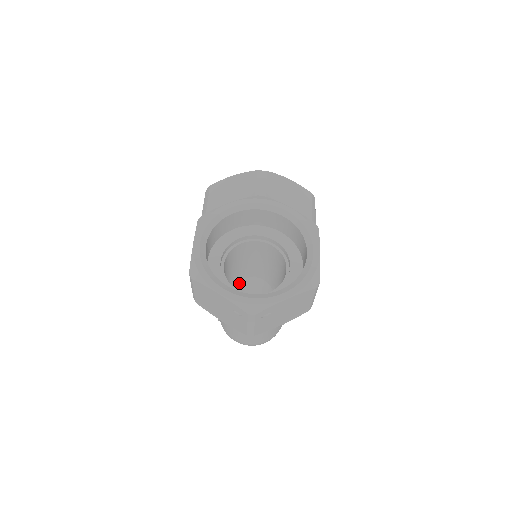
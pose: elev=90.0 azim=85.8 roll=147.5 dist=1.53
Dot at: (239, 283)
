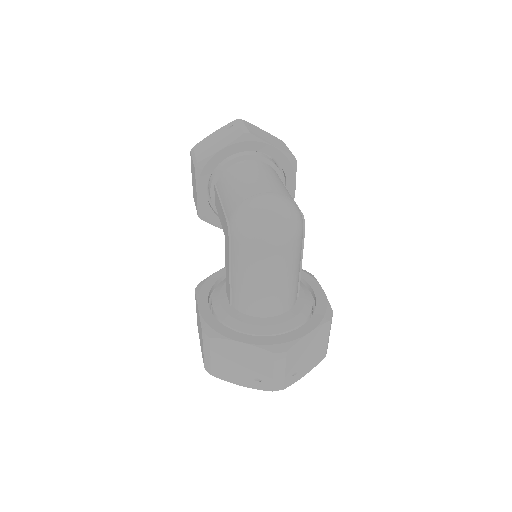
Dot at: occluded
